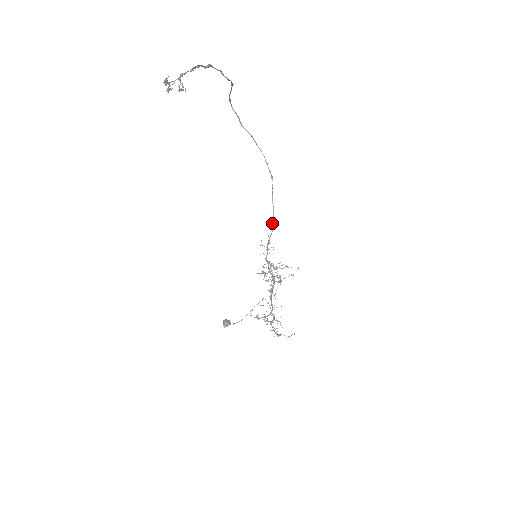
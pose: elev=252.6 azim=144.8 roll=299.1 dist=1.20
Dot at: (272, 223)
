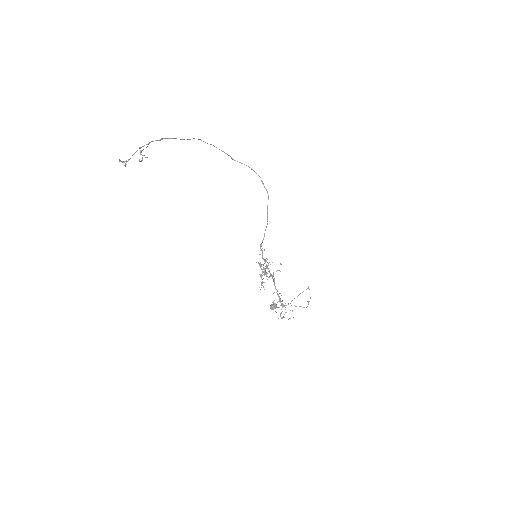
Dot at: (265, 230)
